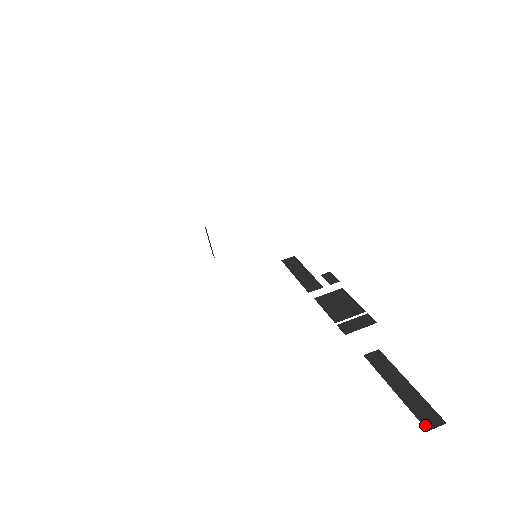
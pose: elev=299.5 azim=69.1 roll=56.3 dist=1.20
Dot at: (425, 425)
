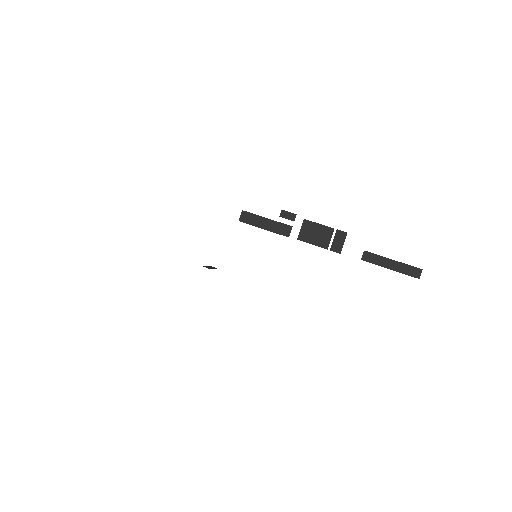
Dot at: (416, 277)
